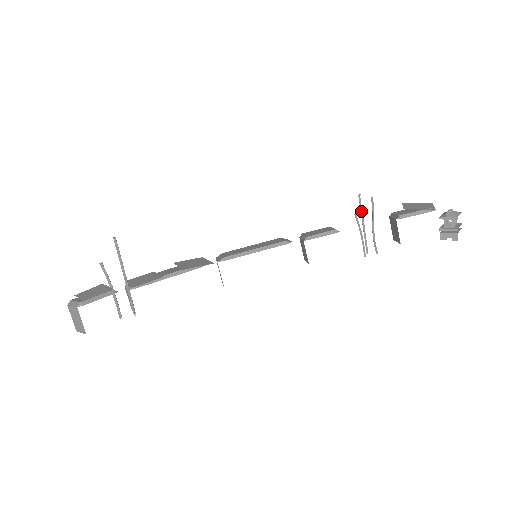
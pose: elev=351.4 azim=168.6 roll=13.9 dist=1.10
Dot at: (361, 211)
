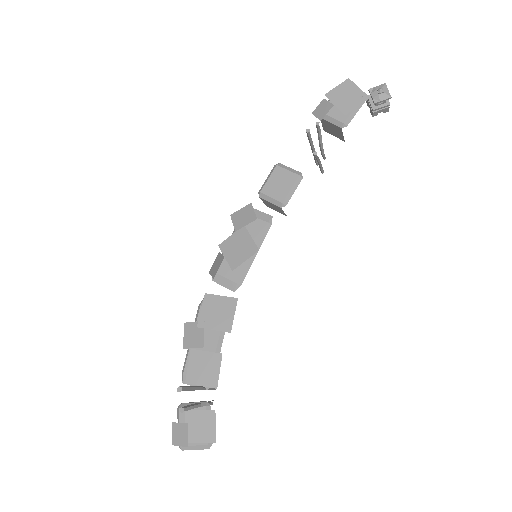
Dot at: (311, 142)
